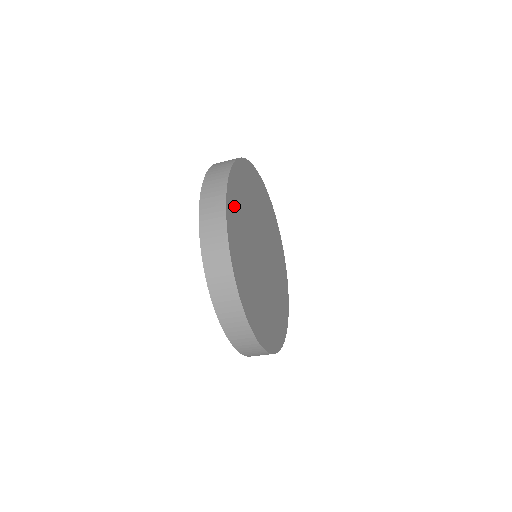
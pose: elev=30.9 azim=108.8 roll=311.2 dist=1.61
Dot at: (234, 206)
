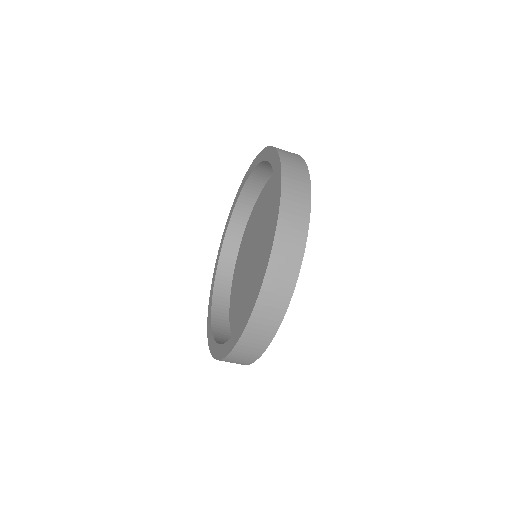
Dot at: occluded
